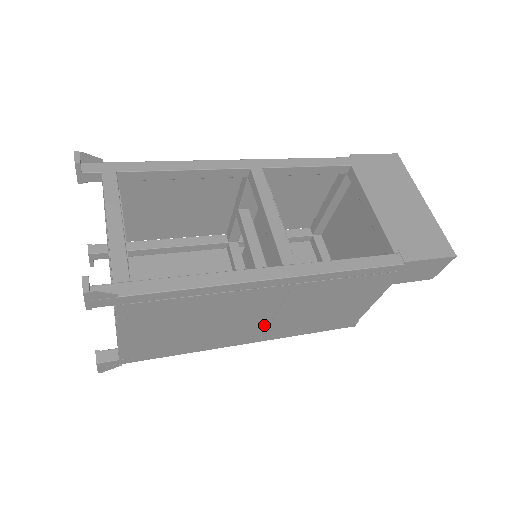
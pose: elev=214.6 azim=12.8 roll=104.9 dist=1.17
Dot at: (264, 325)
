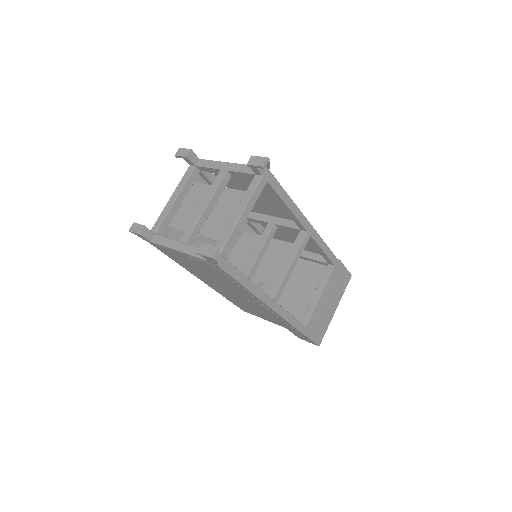
Dot at: (224, 290)
